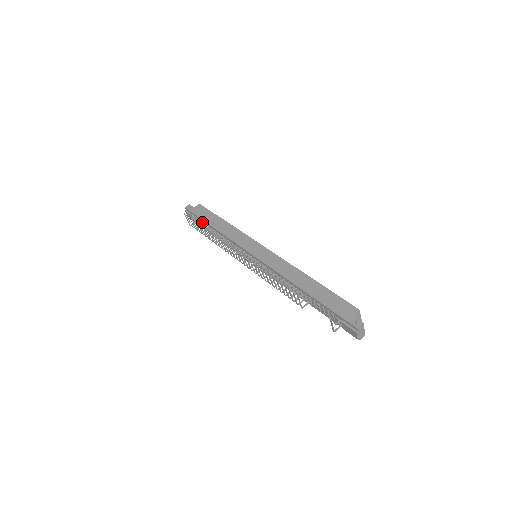
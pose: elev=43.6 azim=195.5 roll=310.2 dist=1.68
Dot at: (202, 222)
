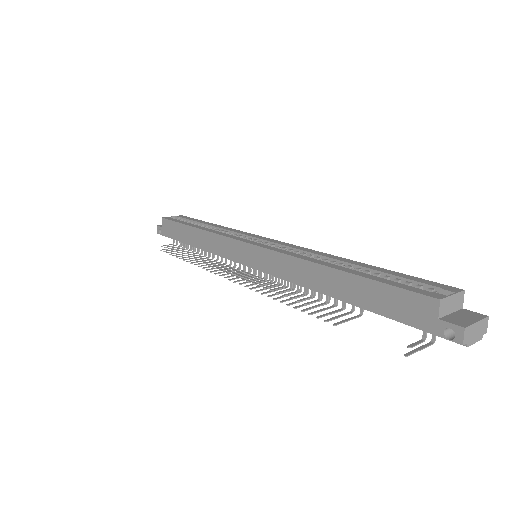
Dot at: occluded
